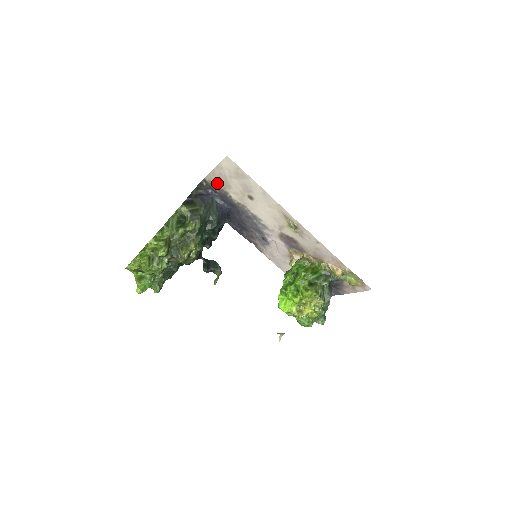
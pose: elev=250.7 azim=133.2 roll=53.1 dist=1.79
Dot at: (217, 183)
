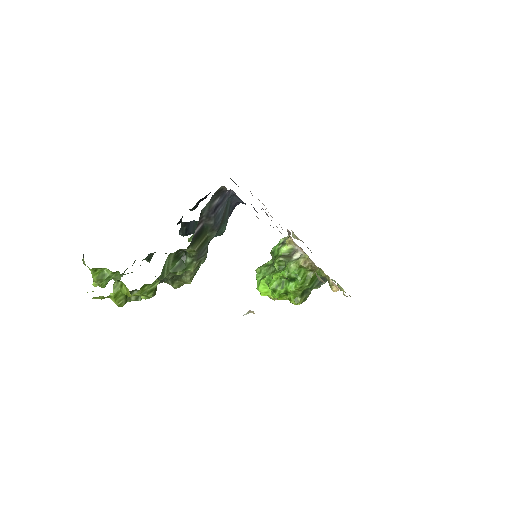
Dot at: occluded
